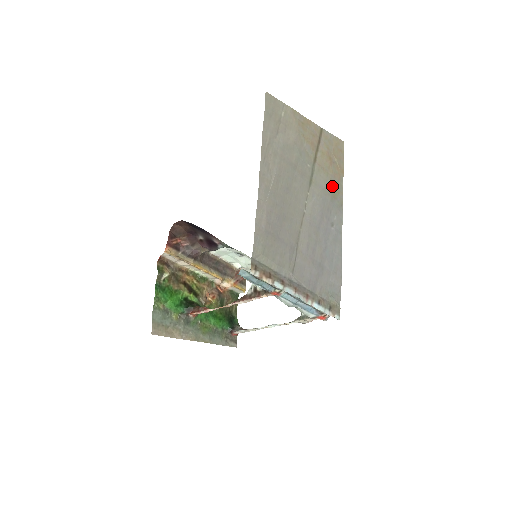
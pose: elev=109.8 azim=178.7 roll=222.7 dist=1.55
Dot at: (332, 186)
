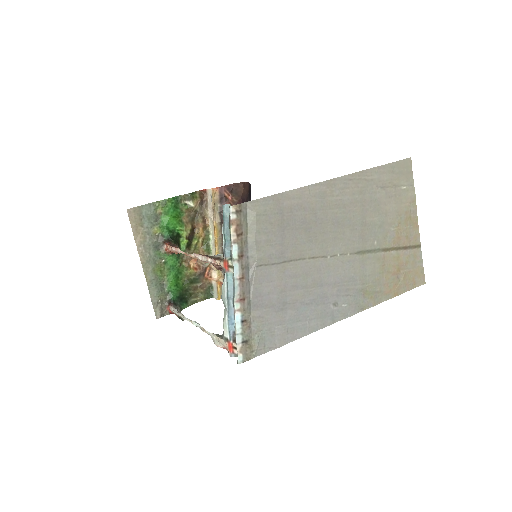
Dot at: (373, 285)
